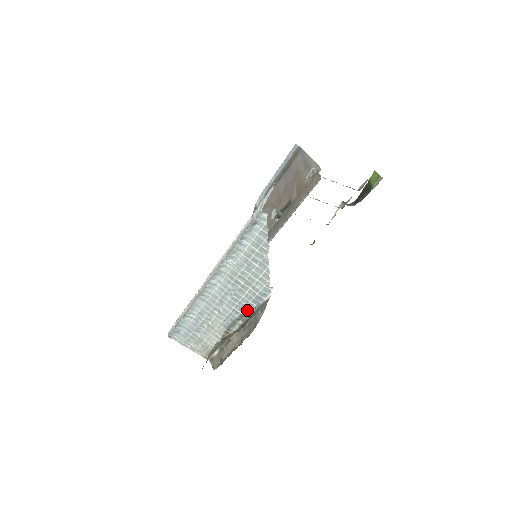
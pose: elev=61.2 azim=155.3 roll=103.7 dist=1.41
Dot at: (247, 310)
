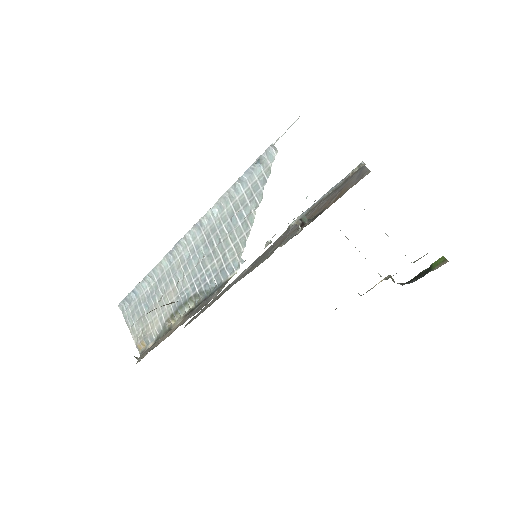
Dot at: (205, 288)
